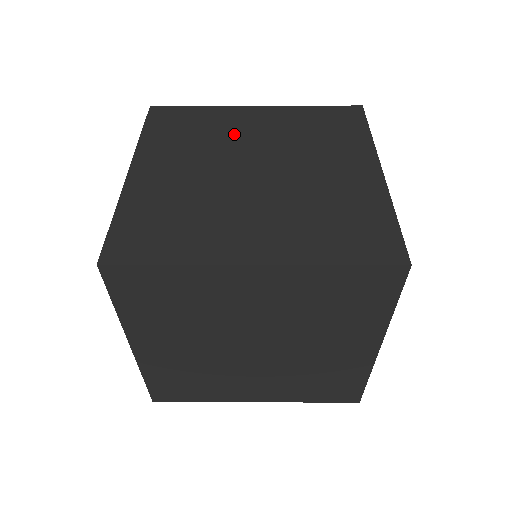
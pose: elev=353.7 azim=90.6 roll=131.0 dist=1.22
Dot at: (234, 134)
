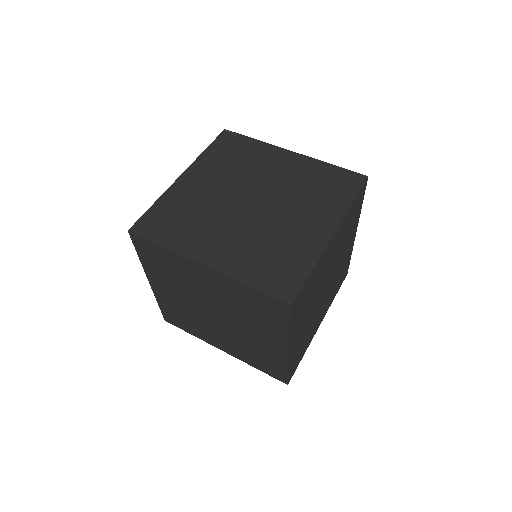
Dot at: (260, 170)
